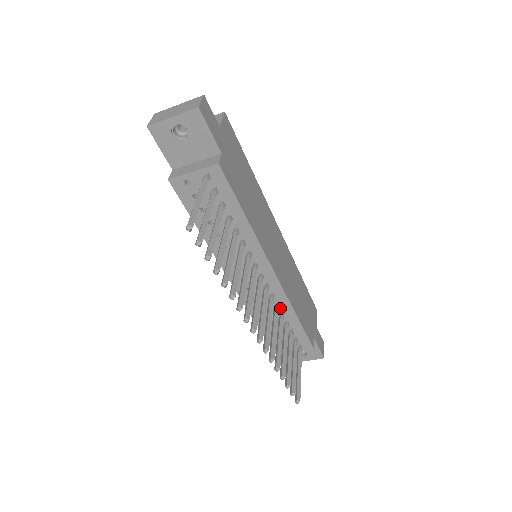
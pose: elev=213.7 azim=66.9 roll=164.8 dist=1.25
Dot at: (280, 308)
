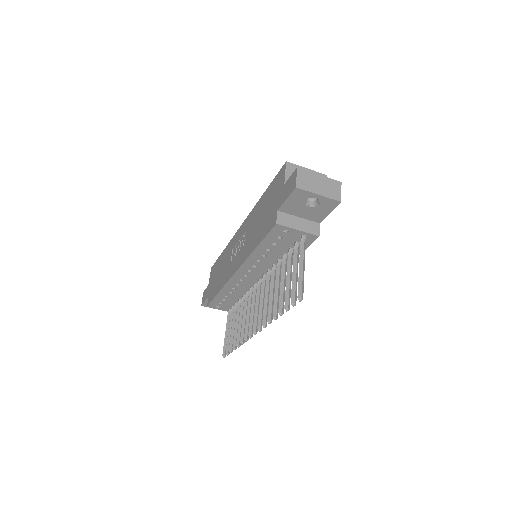
Dot at: occluded
